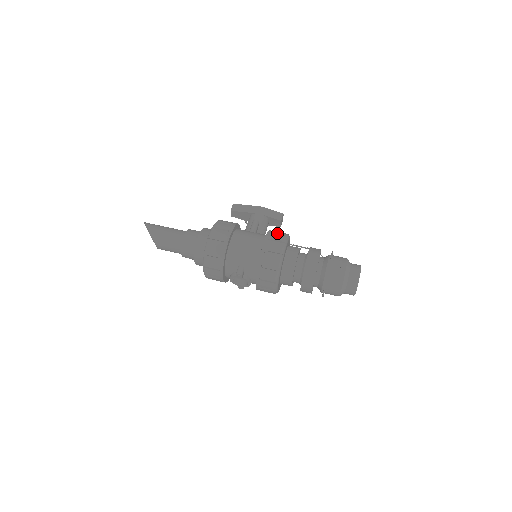
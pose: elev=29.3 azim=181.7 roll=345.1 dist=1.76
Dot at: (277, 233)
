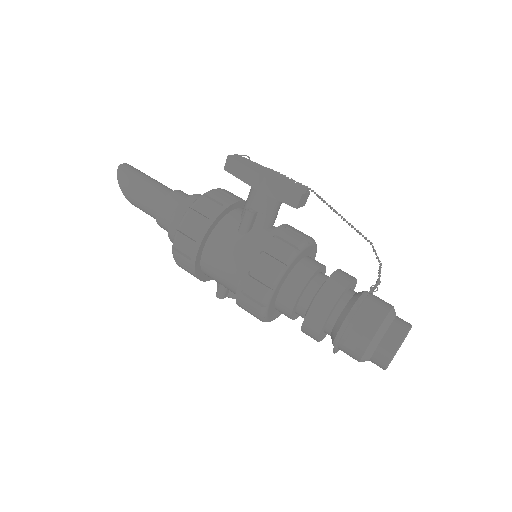
Dot at: (270, 255)
